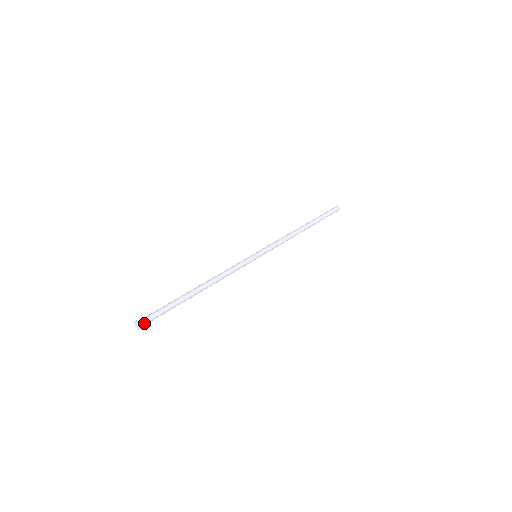
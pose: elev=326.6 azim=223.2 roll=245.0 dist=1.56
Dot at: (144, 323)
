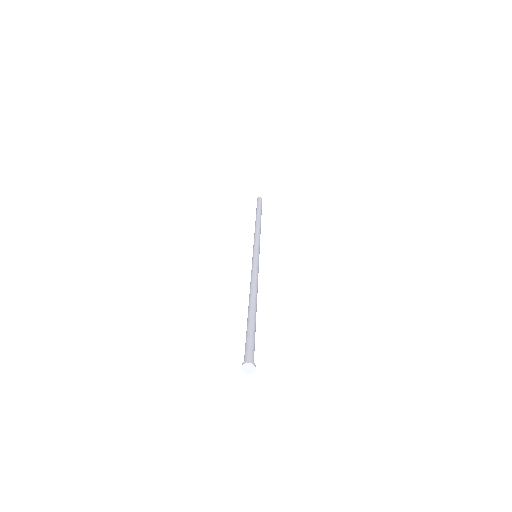
Dot at: occluded
